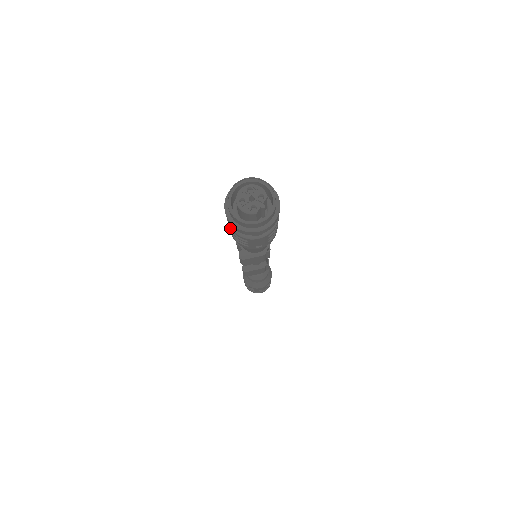
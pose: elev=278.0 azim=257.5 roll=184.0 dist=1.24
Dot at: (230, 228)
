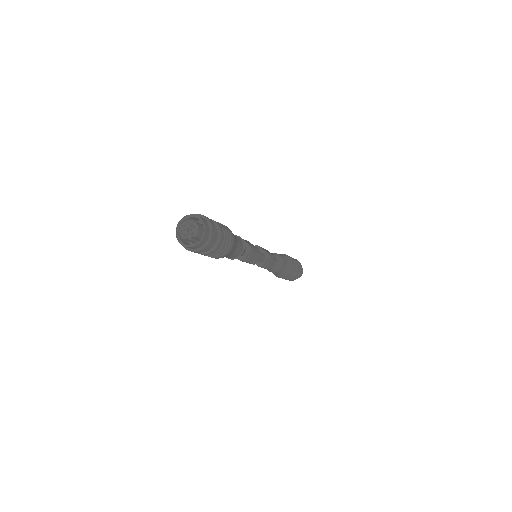
Dot at: occluded
